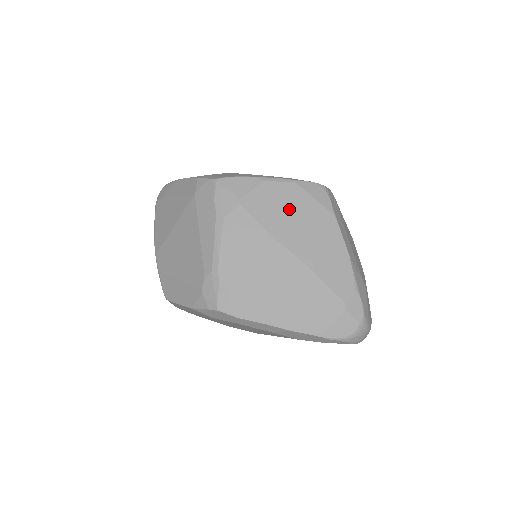
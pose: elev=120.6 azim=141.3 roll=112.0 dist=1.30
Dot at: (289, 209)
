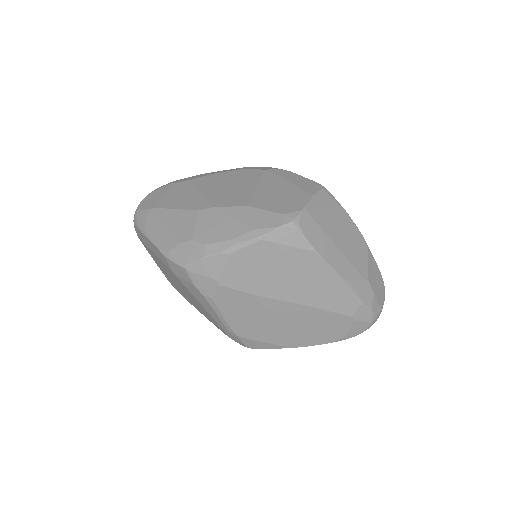
Dot at: (267, 268)
